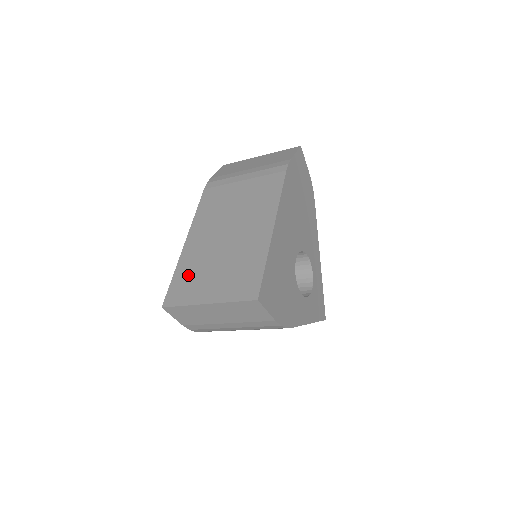
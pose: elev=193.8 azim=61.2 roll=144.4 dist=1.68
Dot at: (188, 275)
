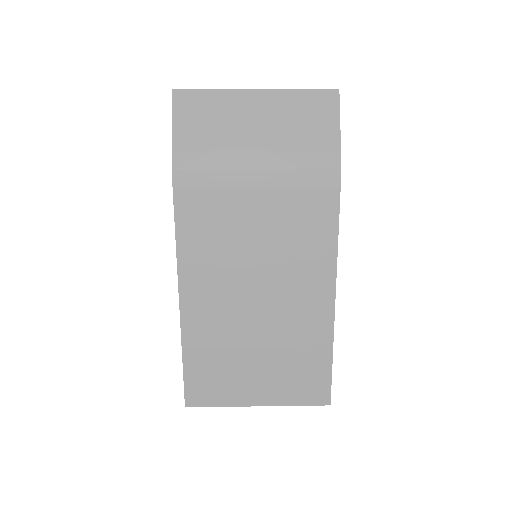
Dot at: (211, 364)
